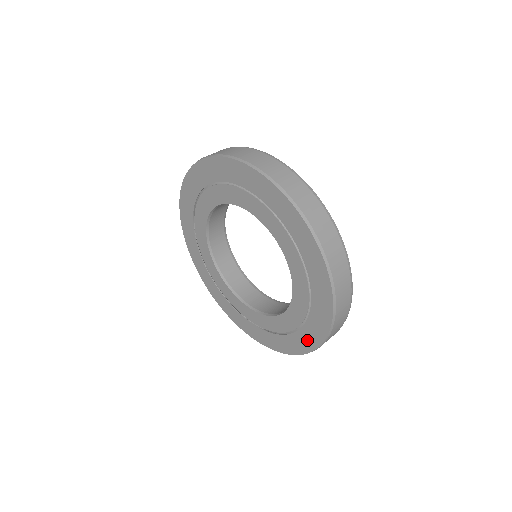
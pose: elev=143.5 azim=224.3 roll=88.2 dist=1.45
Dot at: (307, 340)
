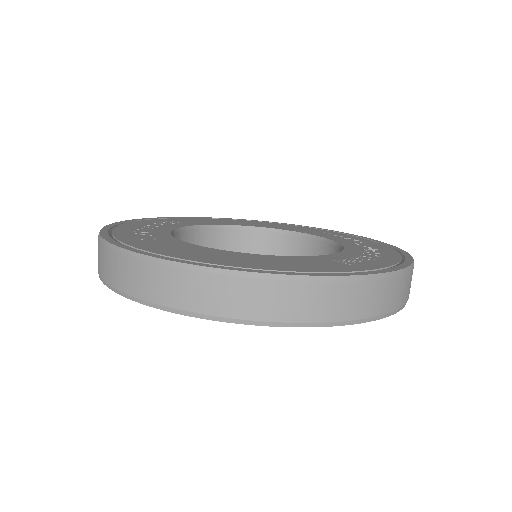
Dot at: occluded
